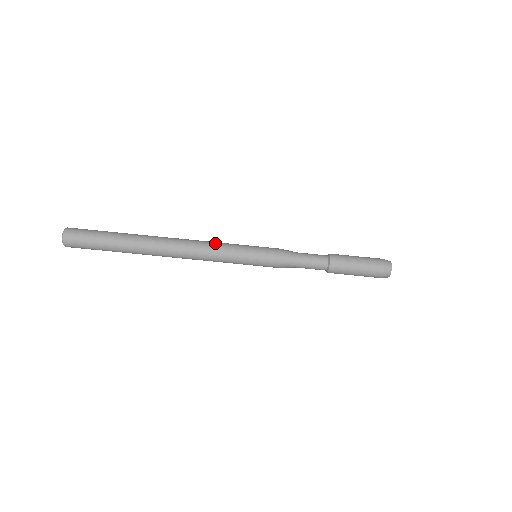
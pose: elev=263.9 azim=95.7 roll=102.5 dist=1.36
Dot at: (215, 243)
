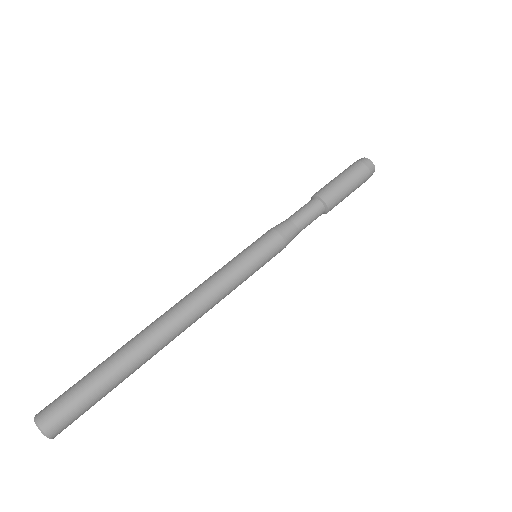
Dot at: (209, 279)
